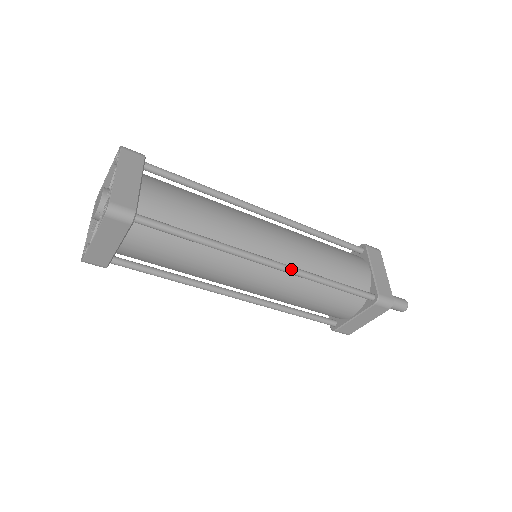
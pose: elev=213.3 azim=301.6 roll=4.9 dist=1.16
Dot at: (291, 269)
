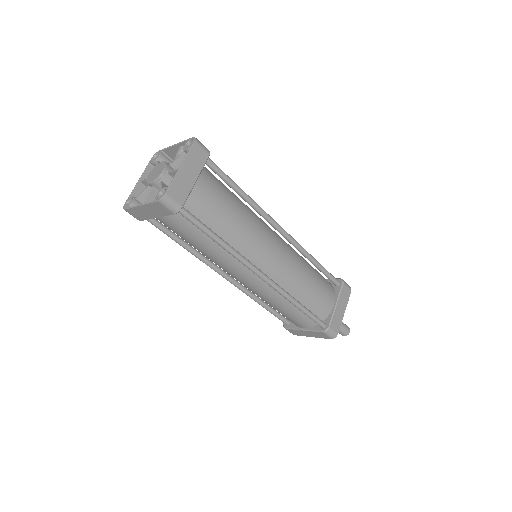
Dot at: (275, 286)
